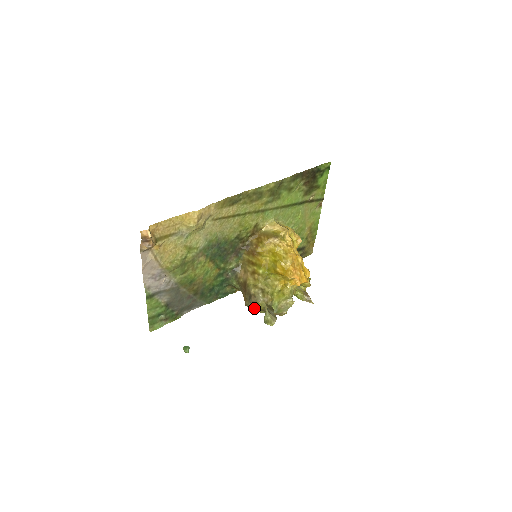
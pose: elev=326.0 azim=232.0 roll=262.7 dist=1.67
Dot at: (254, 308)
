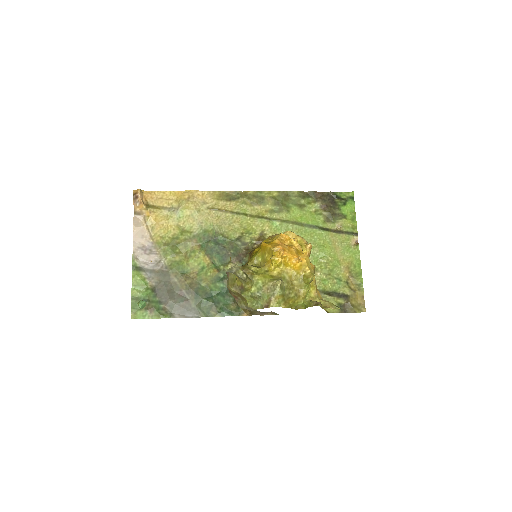
Dot at: (231, 283)
